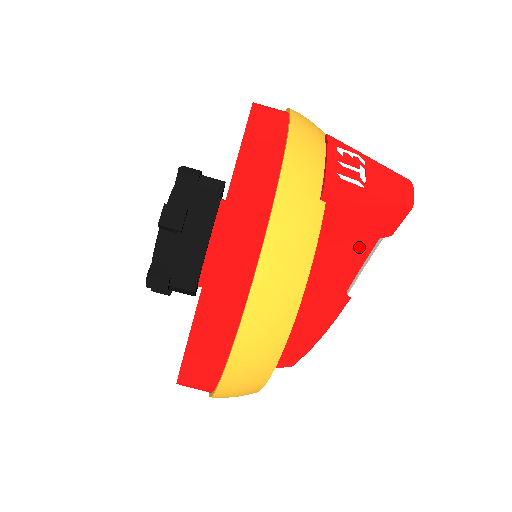
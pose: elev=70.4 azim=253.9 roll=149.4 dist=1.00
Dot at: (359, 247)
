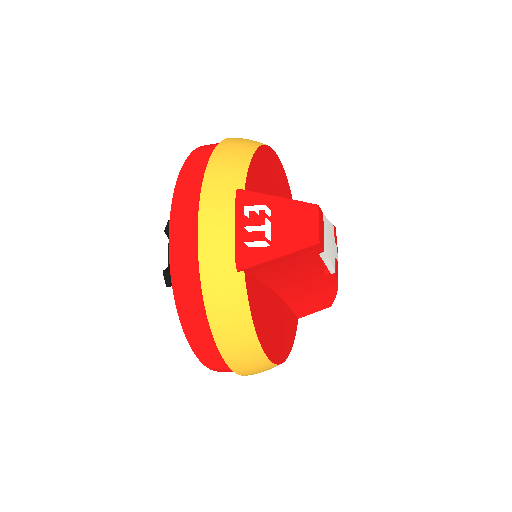
Dot at: (304, 263)
